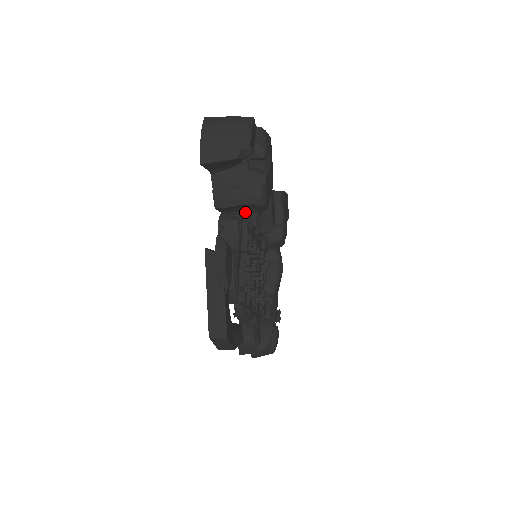
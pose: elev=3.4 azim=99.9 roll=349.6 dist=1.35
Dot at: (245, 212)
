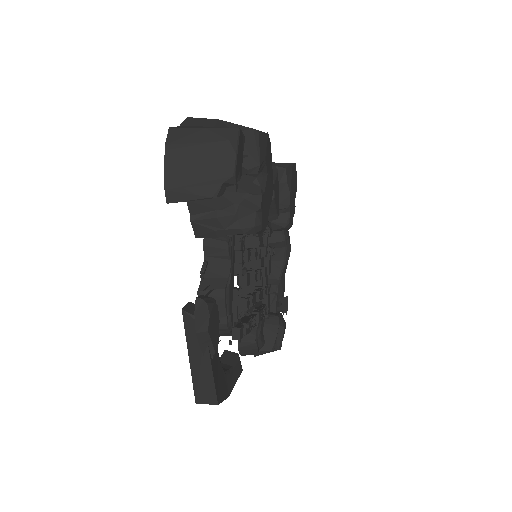
Dot at: occluded
